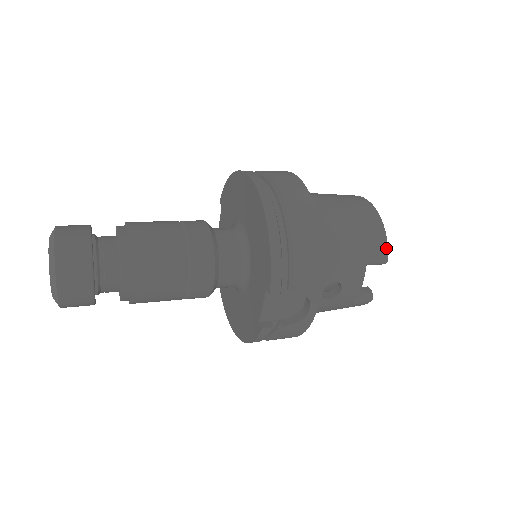
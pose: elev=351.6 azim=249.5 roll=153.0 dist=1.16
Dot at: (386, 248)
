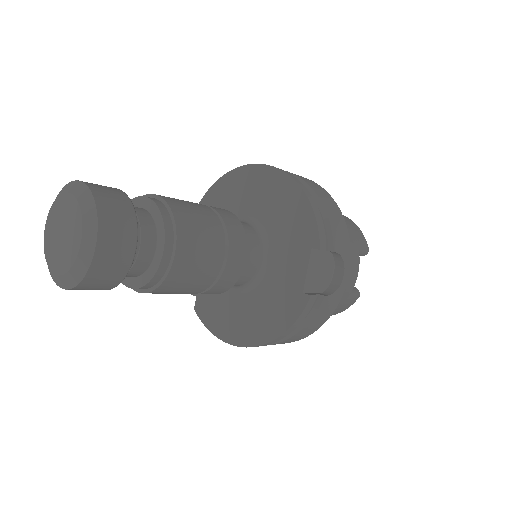
Dot at: (365, 239)
